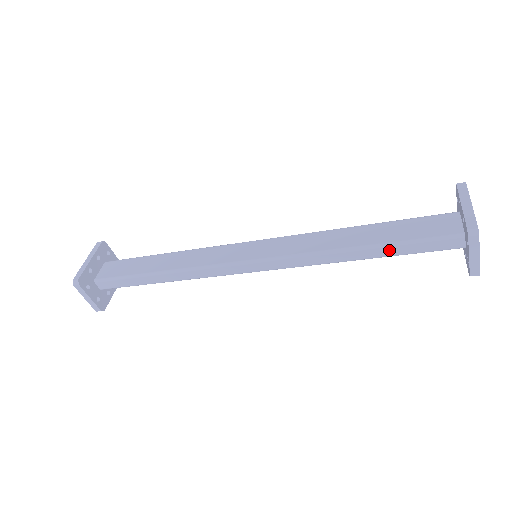
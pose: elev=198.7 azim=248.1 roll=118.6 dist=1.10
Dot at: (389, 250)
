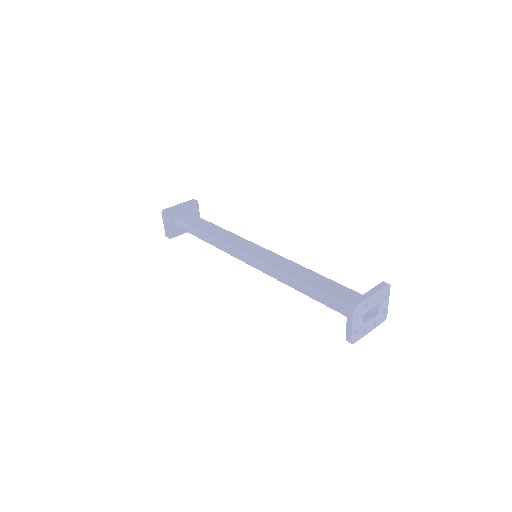
Dot at: (316, 295)
